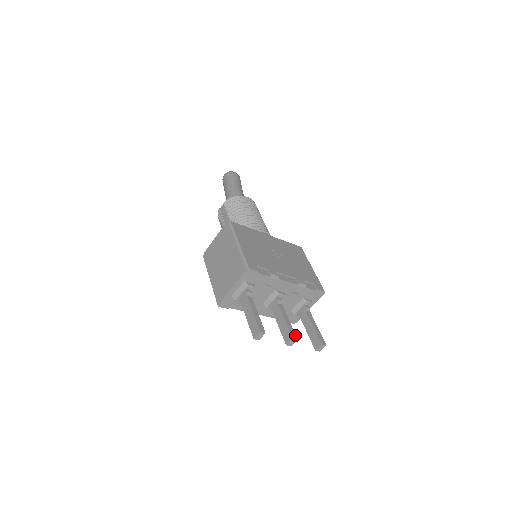
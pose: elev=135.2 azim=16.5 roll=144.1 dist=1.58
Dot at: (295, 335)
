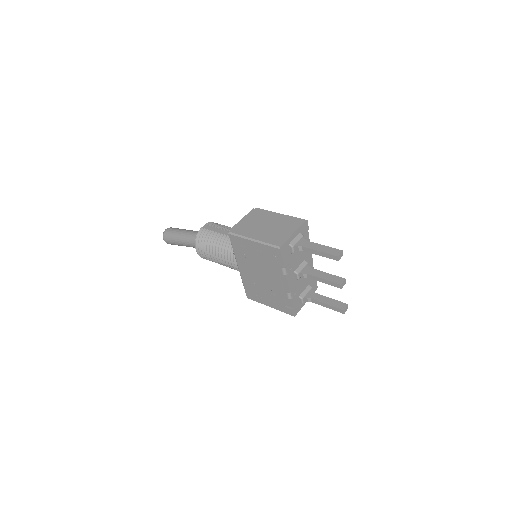
Dot at: occluded
